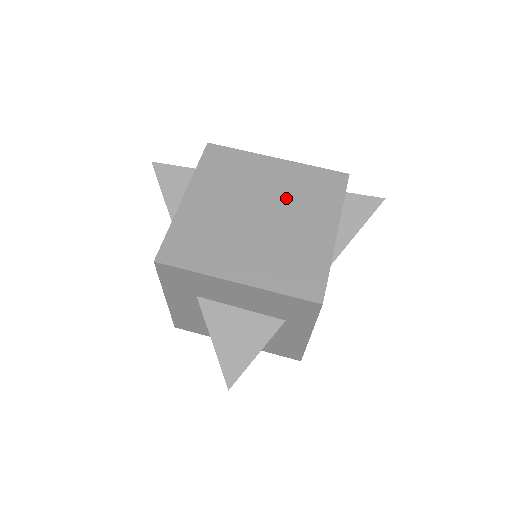
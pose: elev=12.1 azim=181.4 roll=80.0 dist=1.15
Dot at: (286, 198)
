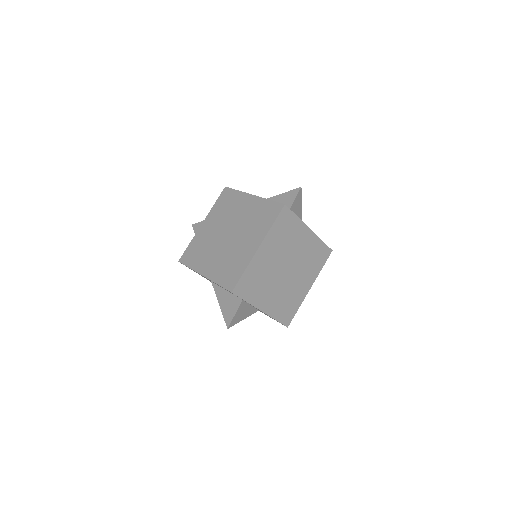
Dot at: (284, 251)
